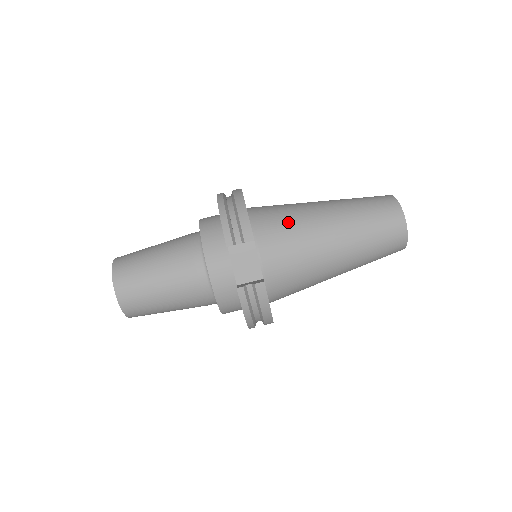
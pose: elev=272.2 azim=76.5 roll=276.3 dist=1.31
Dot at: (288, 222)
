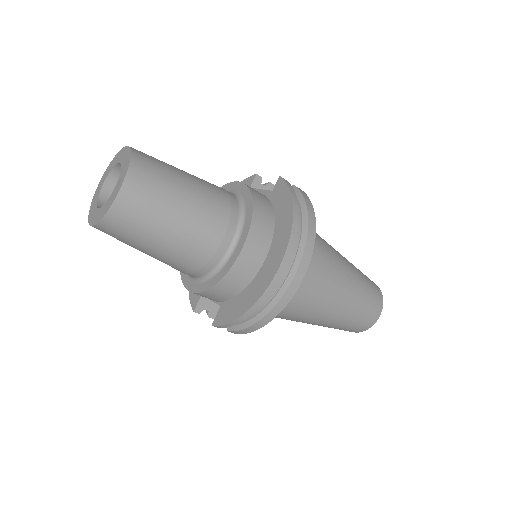
Dot at: (286, 315)
